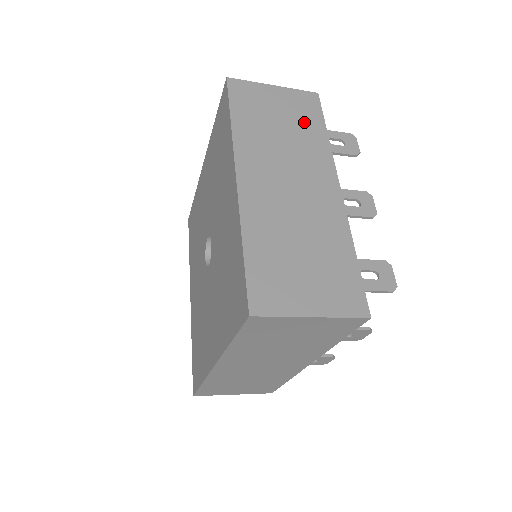
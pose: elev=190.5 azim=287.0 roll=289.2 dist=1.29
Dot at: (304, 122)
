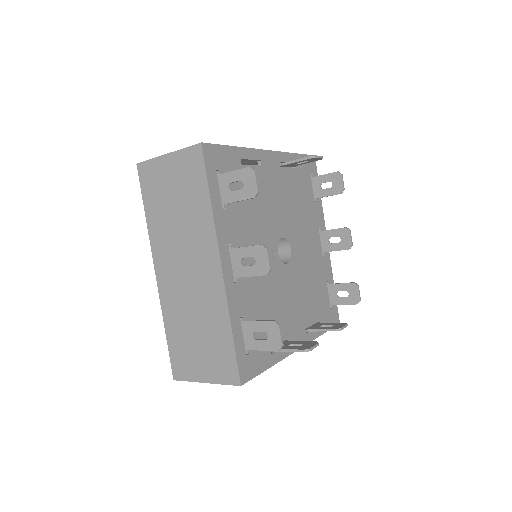
Dot at: (192, 193)
